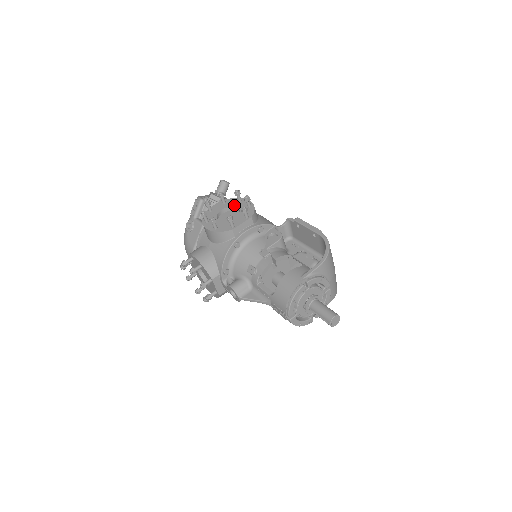
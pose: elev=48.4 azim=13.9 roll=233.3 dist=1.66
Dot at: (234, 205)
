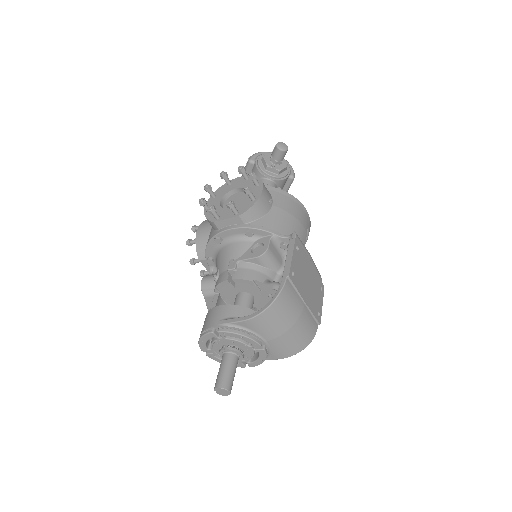
Dot at: occluded
